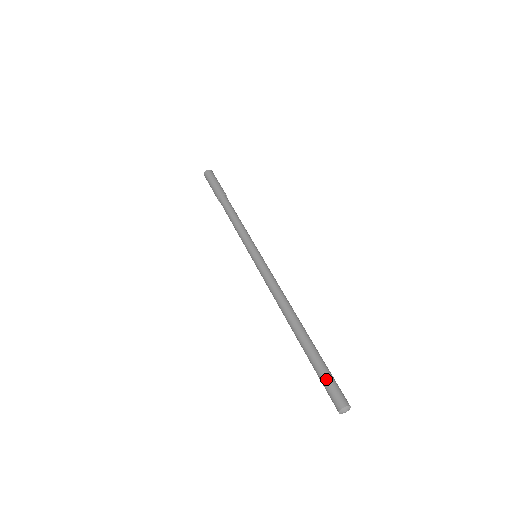
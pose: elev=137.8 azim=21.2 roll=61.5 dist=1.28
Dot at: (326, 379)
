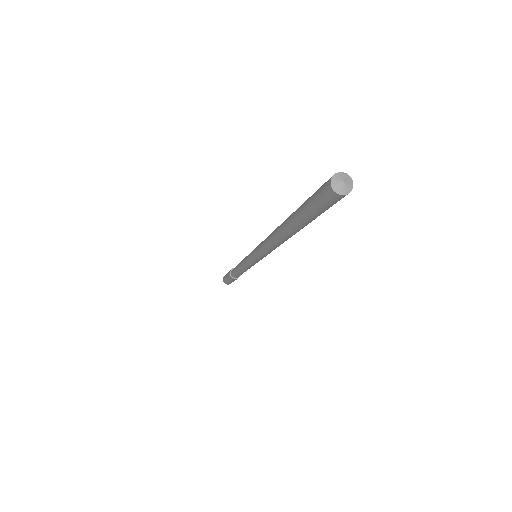
Dot at: occluded
